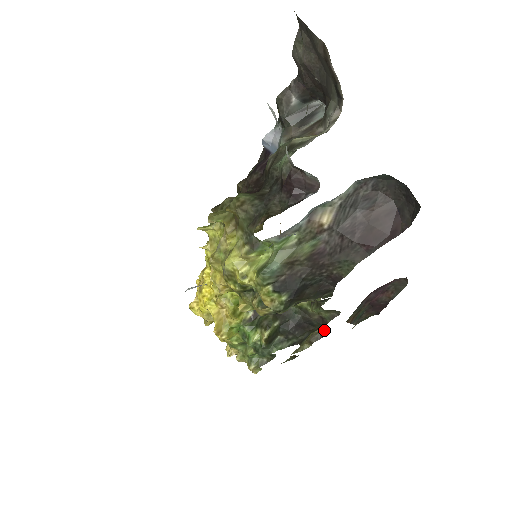
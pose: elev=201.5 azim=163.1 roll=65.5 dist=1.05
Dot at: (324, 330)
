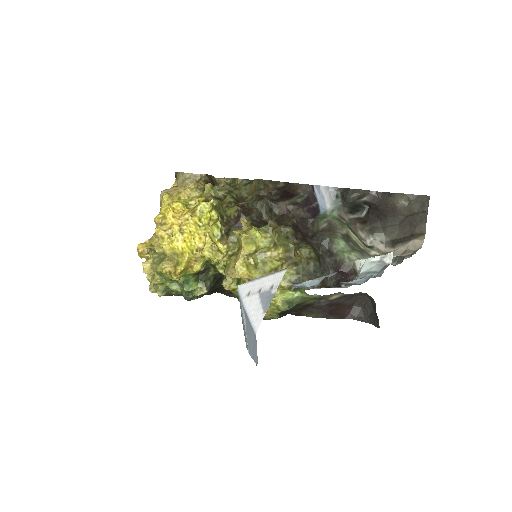
Dot at: occluded
